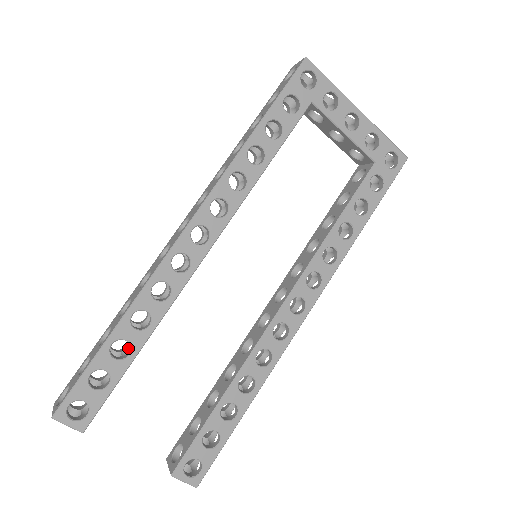
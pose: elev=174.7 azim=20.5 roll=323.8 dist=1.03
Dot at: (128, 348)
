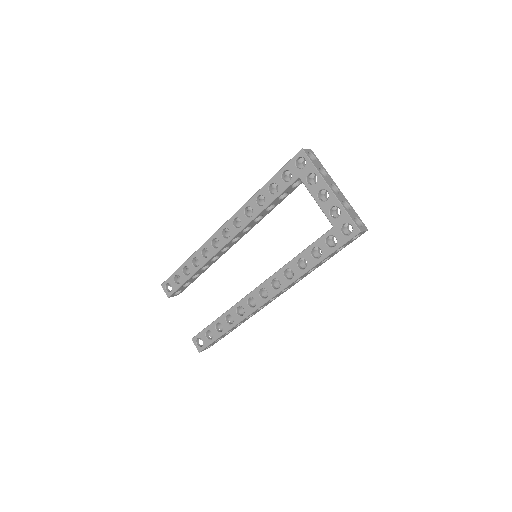
Dot at: occluded
